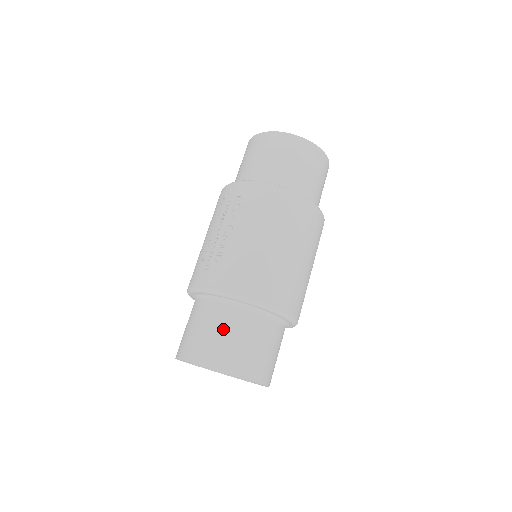
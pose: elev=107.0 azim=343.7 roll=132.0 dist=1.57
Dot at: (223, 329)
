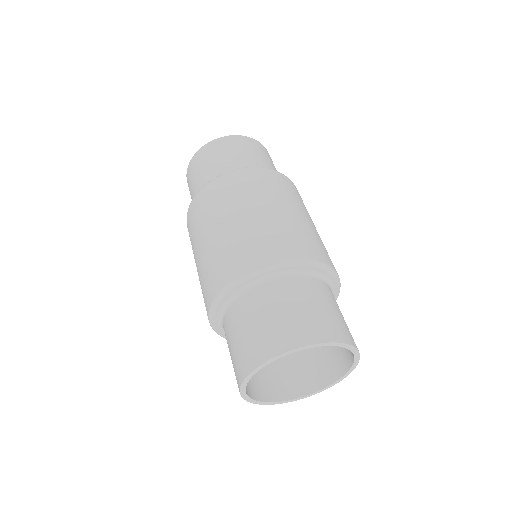
Dot at: (237, 331)
